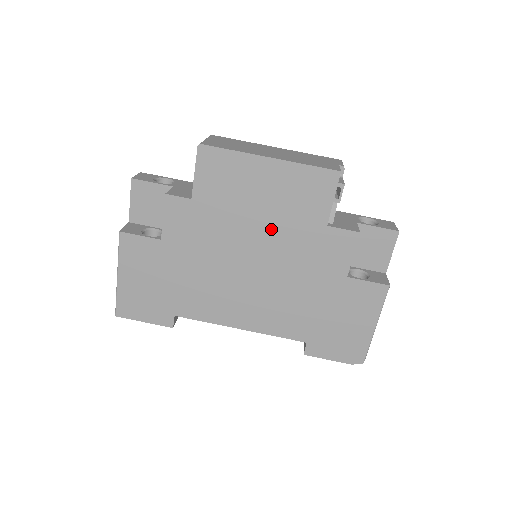
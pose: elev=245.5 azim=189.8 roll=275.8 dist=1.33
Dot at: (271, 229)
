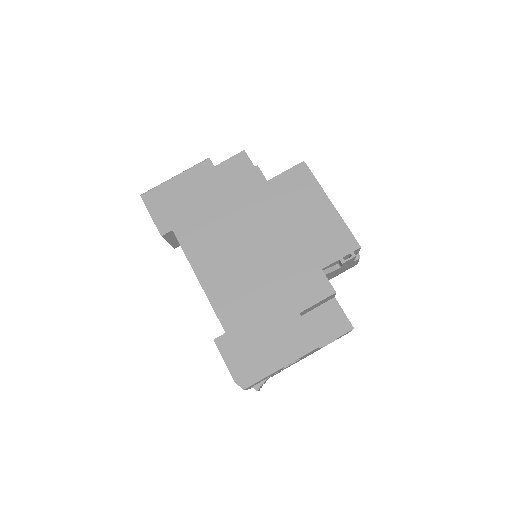
Dot at: (289, 239)
